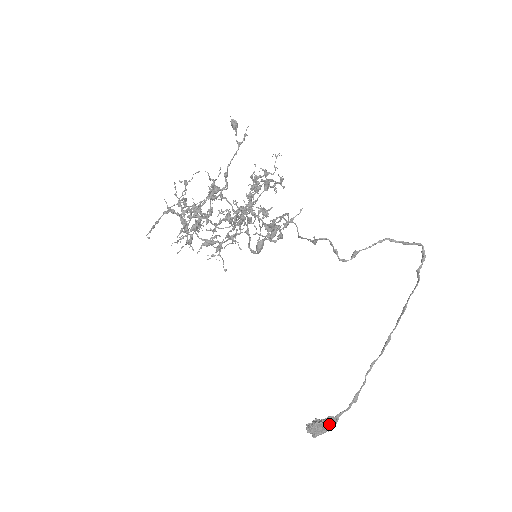
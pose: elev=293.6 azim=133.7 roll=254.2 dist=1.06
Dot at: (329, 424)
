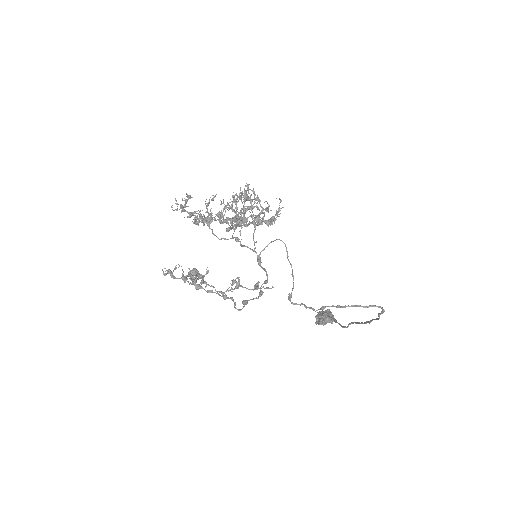
Dot at: occluded
